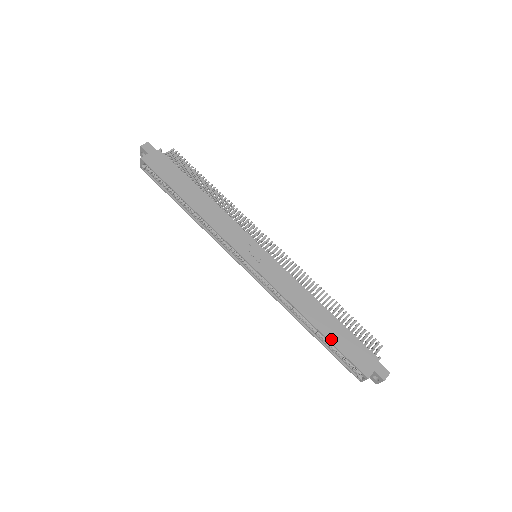
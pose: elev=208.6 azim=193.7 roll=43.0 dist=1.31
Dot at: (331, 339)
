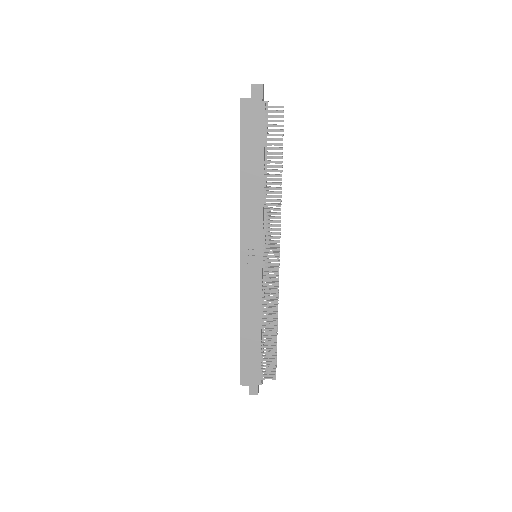
Dot at: (243, 349)
